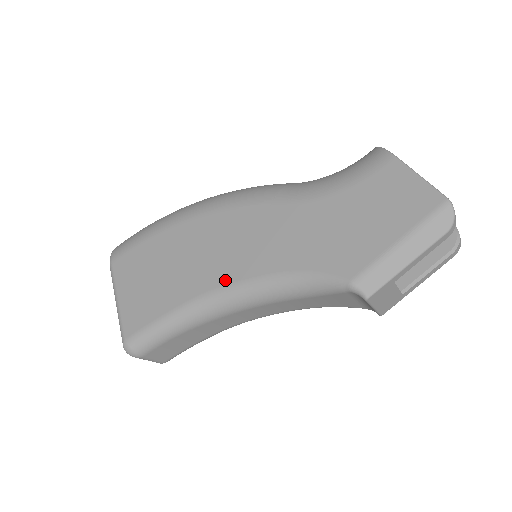
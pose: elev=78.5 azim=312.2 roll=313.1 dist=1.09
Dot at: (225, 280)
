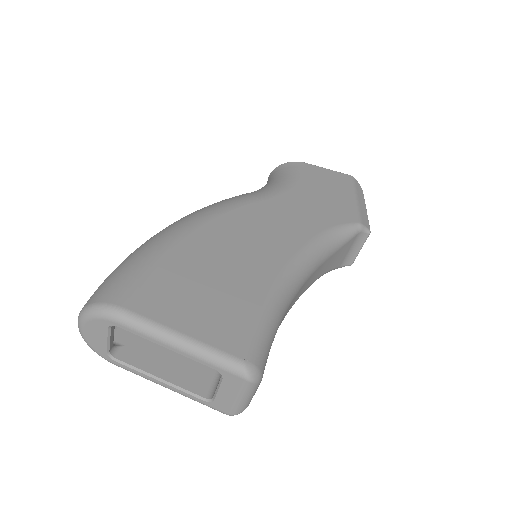
Dot at: (285, 257)
